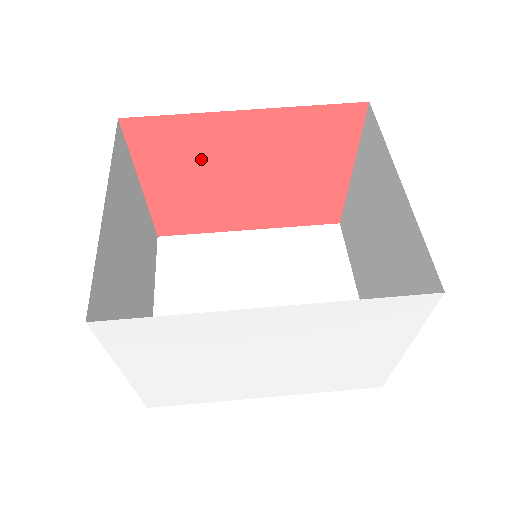
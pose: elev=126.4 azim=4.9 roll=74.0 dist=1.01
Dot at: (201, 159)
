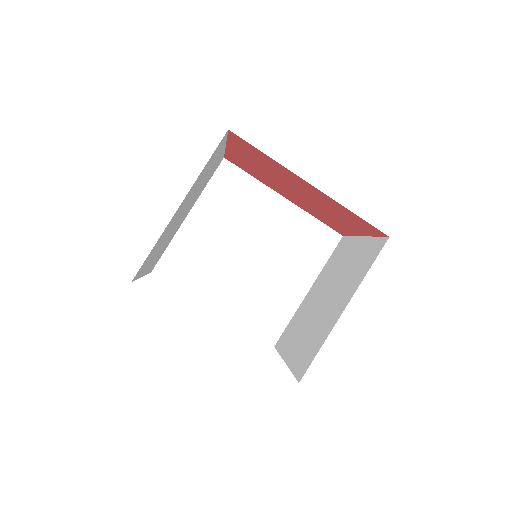
Dot at: (271, 170)
